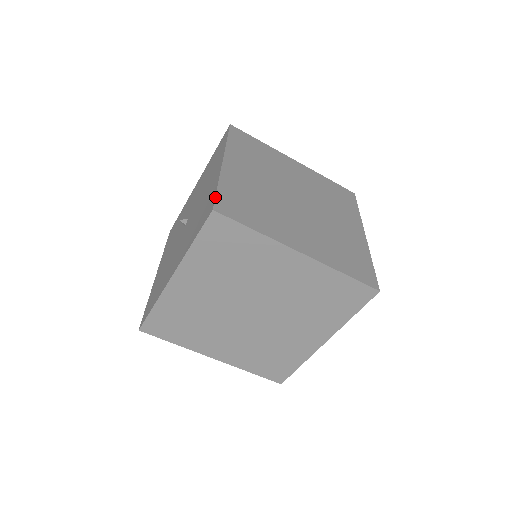
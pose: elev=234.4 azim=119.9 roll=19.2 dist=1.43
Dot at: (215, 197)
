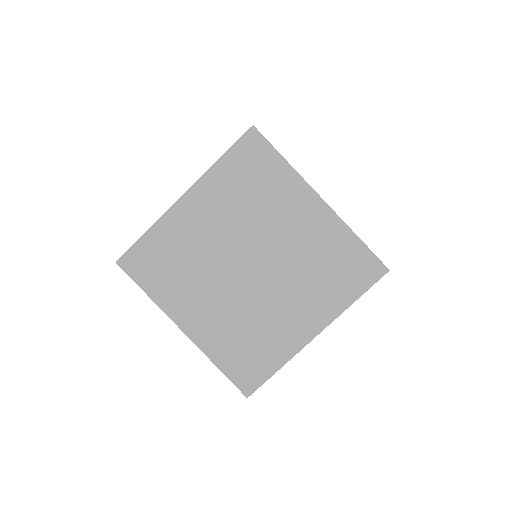
Dot at: occluded
